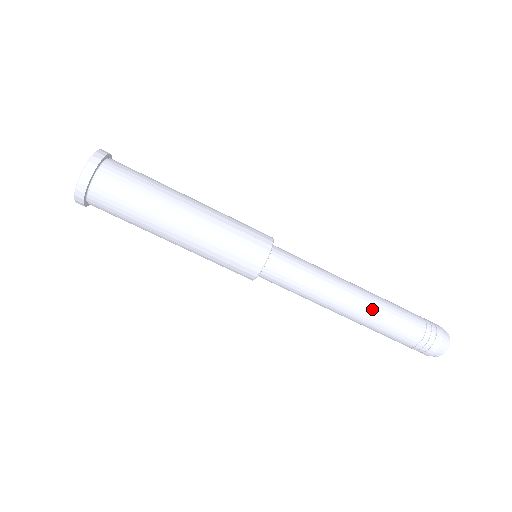
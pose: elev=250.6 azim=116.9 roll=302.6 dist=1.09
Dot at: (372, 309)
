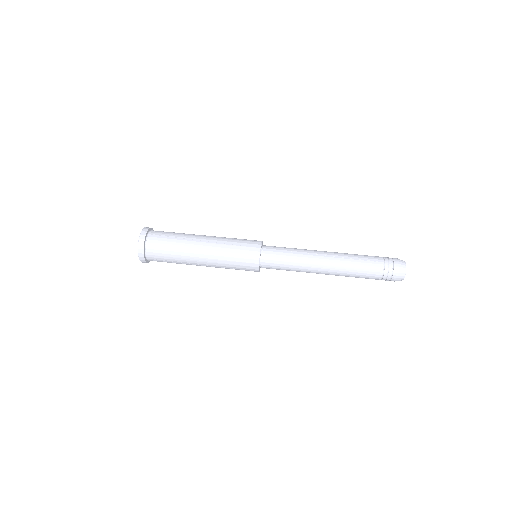
Dot at: (341, 256)
